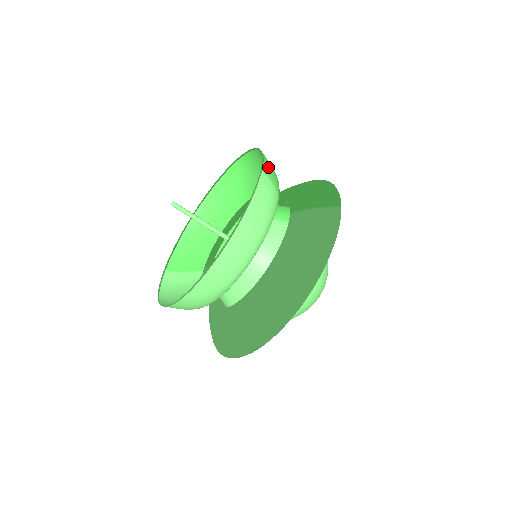
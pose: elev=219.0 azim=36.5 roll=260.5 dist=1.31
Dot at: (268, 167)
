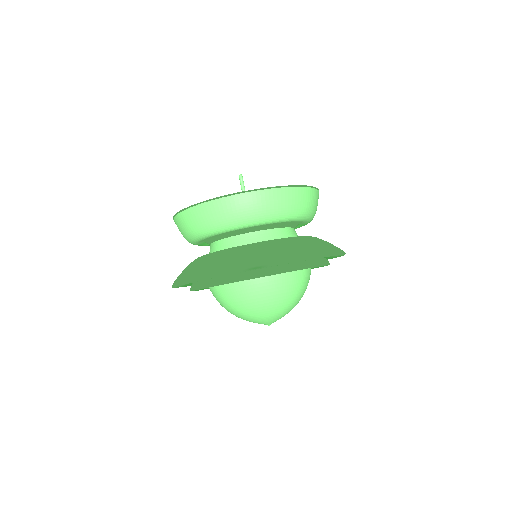
Dot at: occluded
